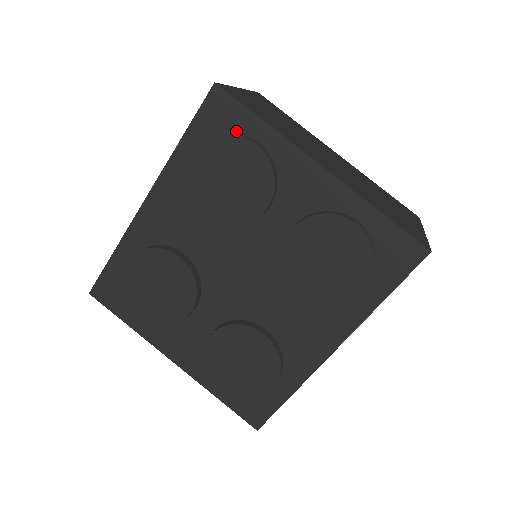
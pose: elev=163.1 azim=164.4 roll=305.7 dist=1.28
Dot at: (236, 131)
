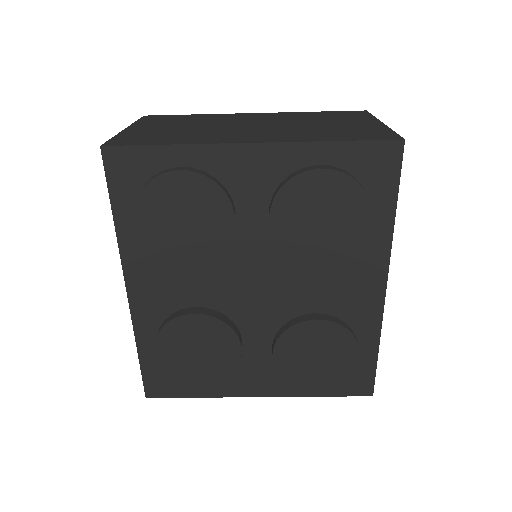
Dot at: (153, 172)
